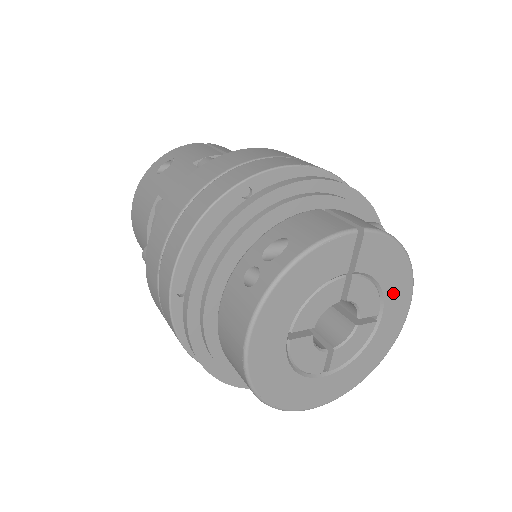
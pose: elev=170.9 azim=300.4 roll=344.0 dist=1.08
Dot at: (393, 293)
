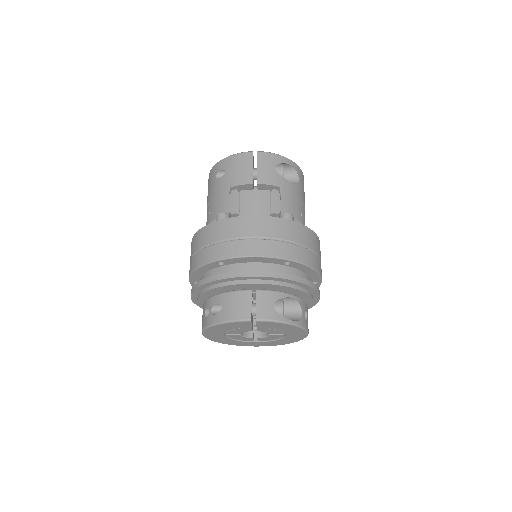
Dot at: (290, 331)
